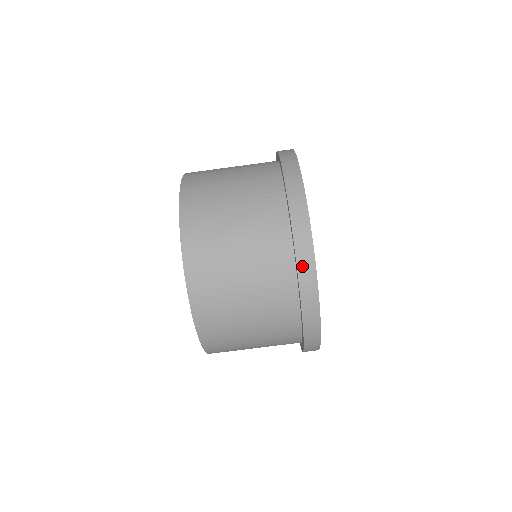
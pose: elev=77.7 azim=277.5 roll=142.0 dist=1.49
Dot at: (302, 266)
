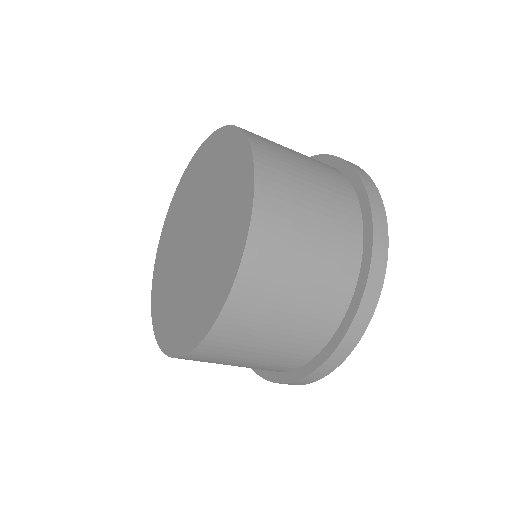
Dot at: (291, 384)
